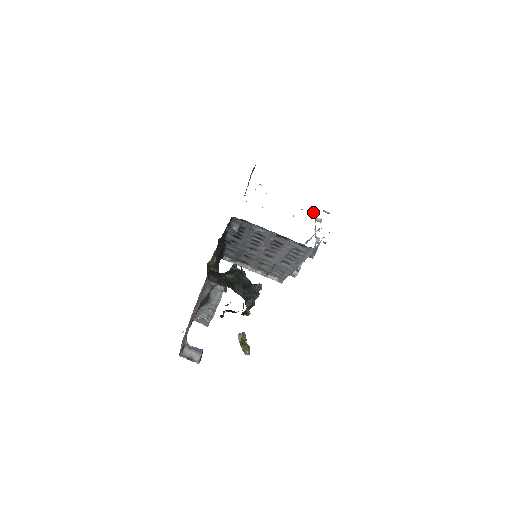
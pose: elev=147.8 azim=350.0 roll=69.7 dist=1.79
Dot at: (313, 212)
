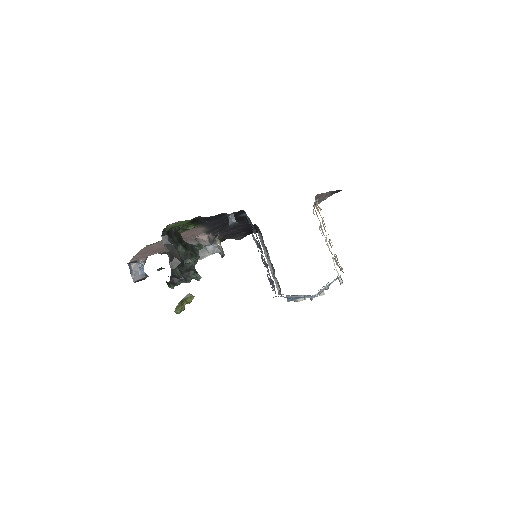
Dot at: occluded
